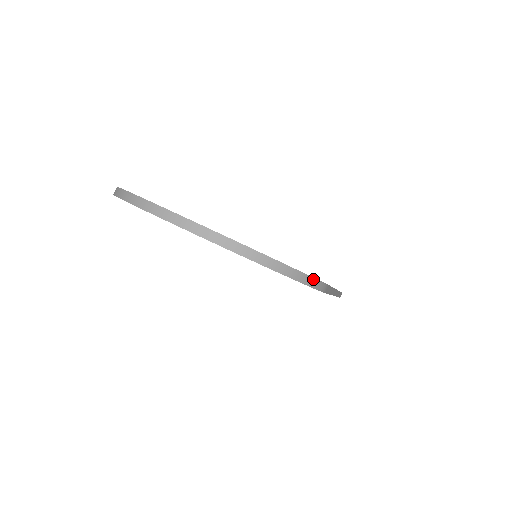
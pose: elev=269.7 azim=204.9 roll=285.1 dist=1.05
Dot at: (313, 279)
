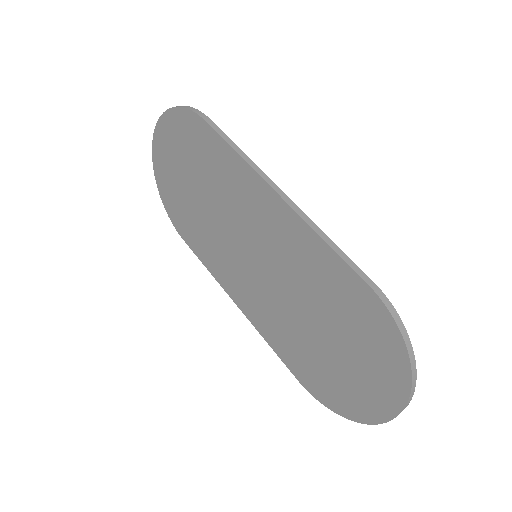
Dot at: (190, 107)
